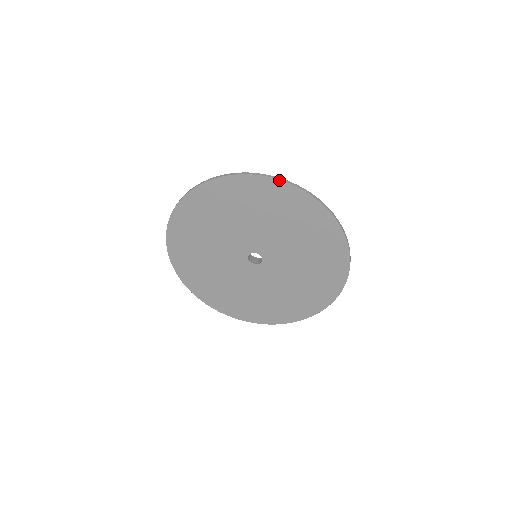
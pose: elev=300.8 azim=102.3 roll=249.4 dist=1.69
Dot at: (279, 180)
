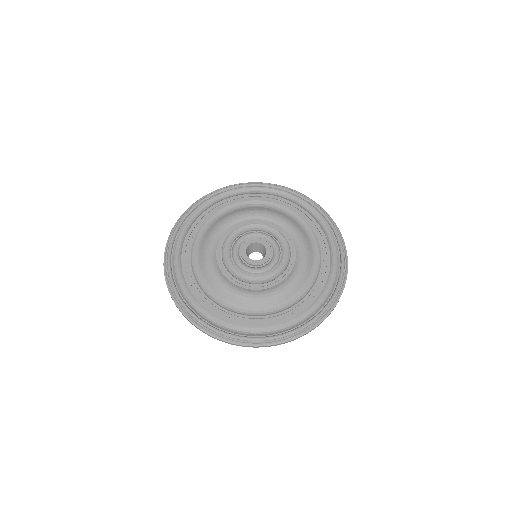
Dot at: (270, 346)
